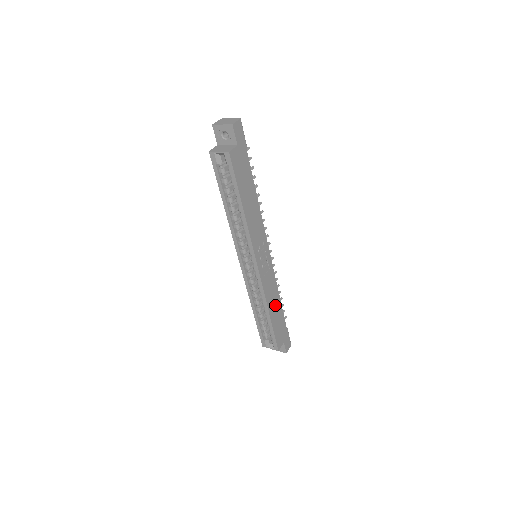
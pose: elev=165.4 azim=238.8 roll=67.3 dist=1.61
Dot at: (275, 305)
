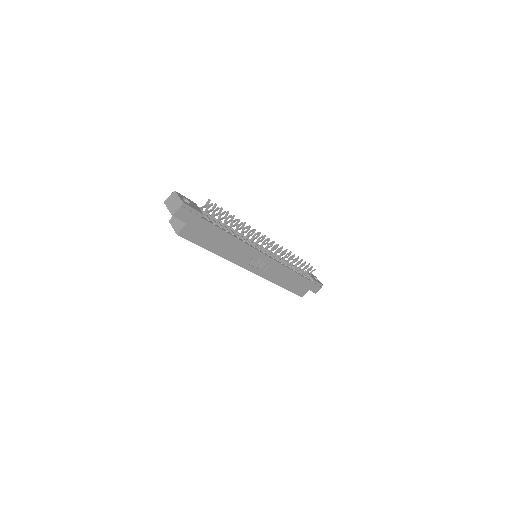
Dot at: (288, 278)
